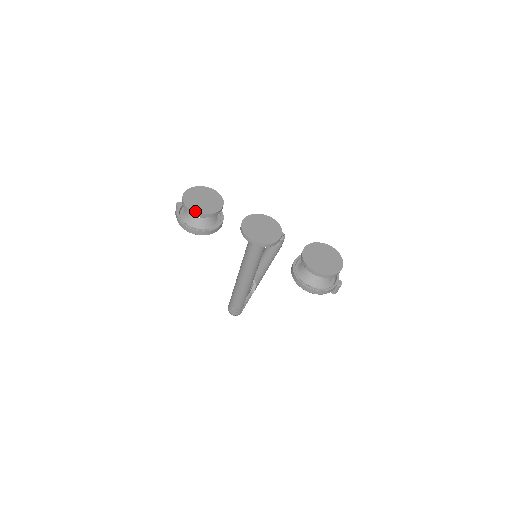
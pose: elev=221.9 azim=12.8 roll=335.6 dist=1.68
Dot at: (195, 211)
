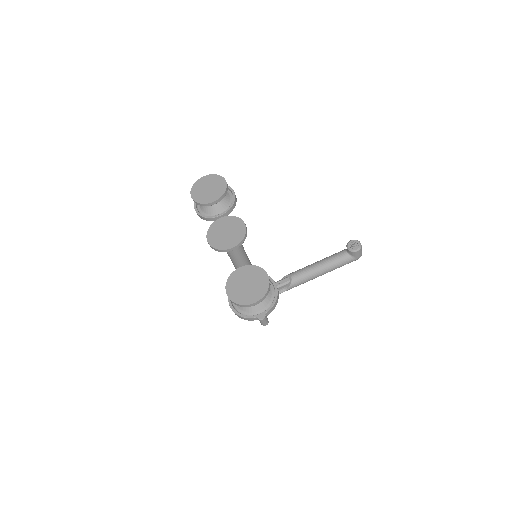
Dot at: (192, 197)
